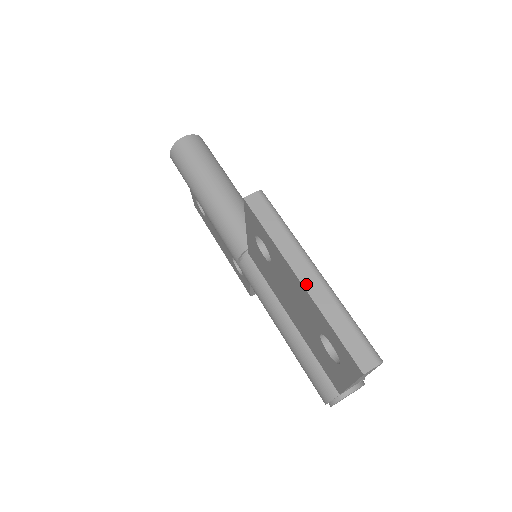
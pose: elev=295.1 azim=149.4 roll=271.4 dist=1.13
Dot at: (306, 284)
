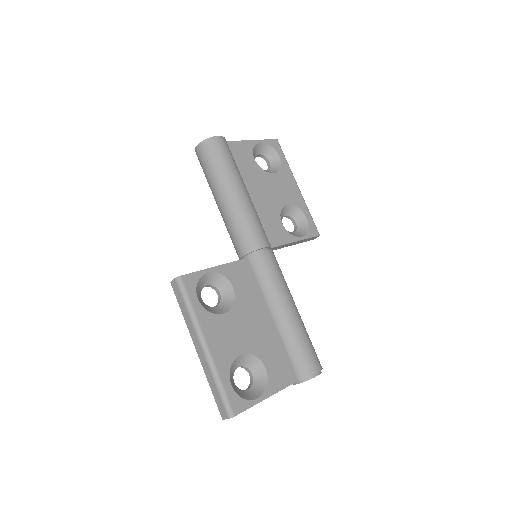
Dot at: (199, 355)
